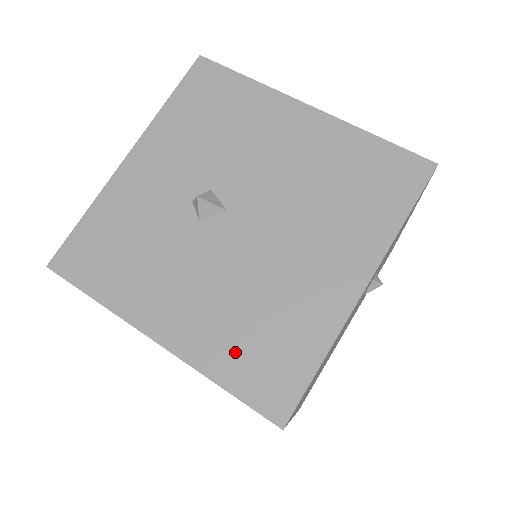
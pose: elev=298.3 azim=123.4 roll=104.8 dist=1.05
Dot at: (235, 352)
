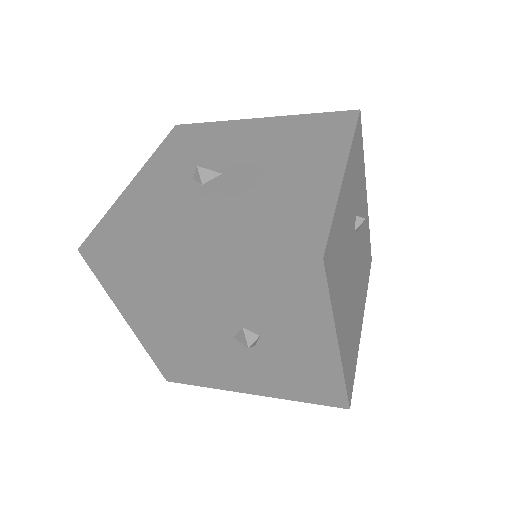
Dot at: (260, 233)
